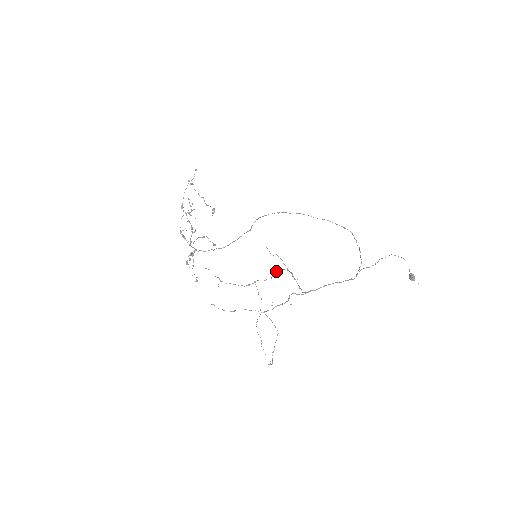
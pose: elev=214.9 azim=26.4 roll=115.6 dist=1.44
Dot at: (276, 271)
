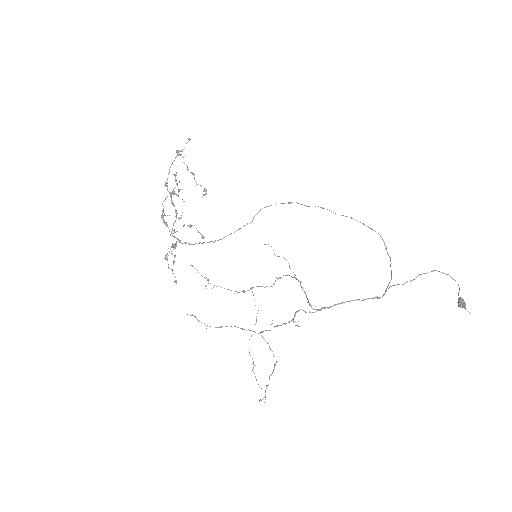
Dot at: (280, 277)
